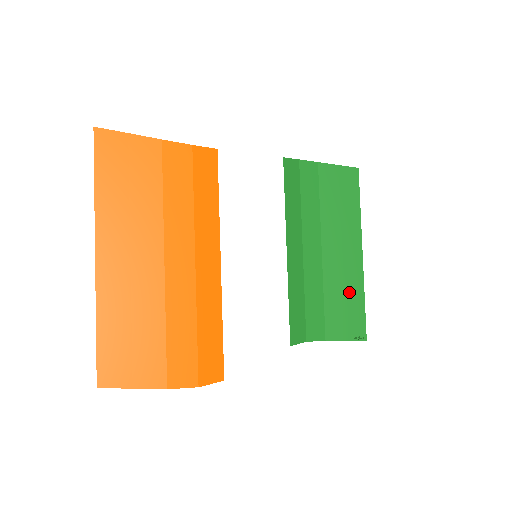
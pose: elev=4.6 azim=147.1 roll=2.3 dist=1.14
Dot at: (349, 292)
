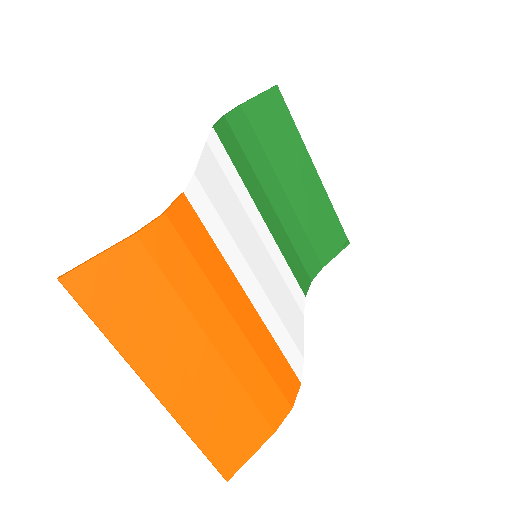
Dot at: (321, 214)
